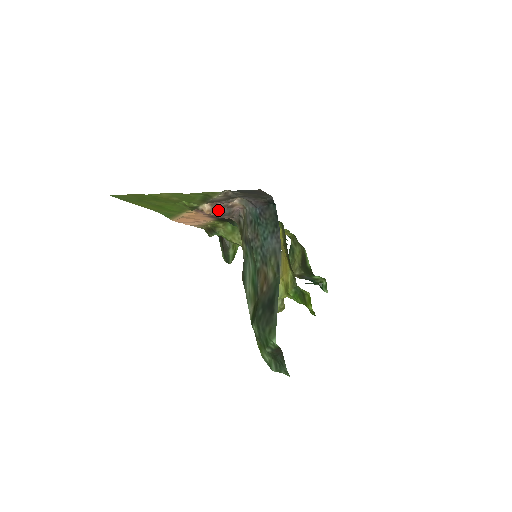
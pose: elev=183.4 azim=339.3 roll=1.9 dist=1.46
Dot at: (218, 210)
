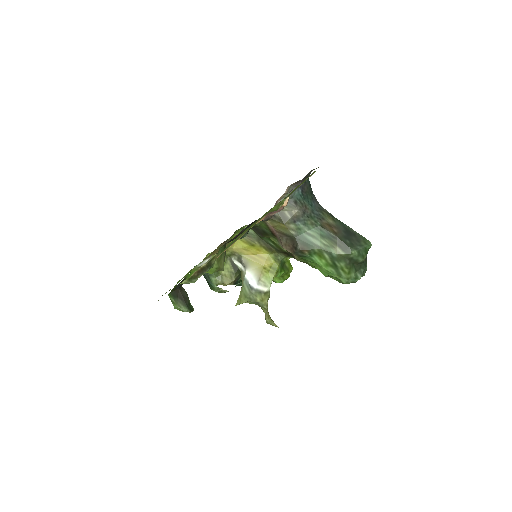
Dot at: occluded
